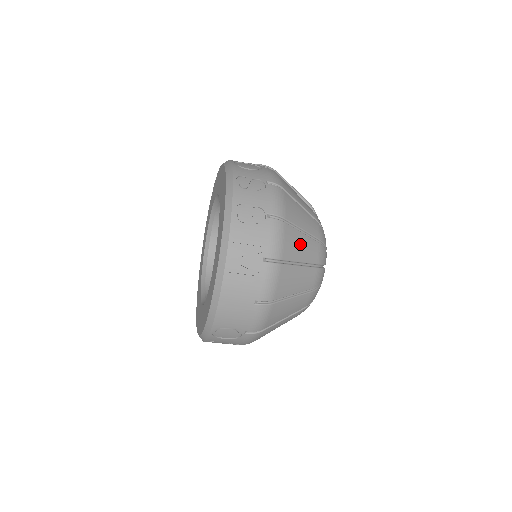
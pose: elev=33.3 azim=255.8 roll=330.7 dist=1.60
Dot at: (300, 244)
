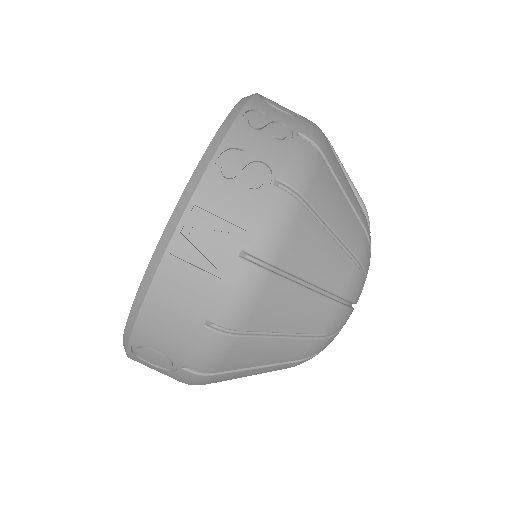
Dot at: (319, 252)
